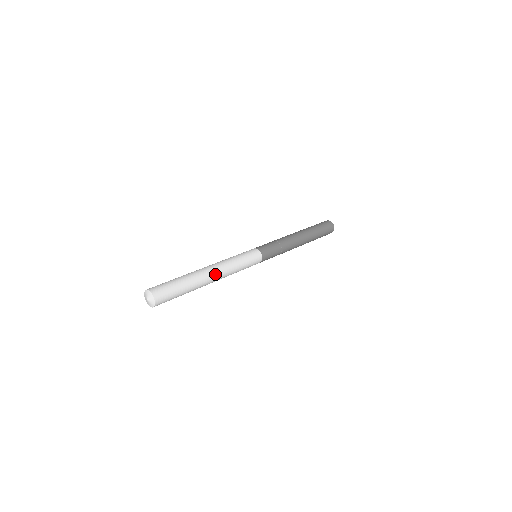
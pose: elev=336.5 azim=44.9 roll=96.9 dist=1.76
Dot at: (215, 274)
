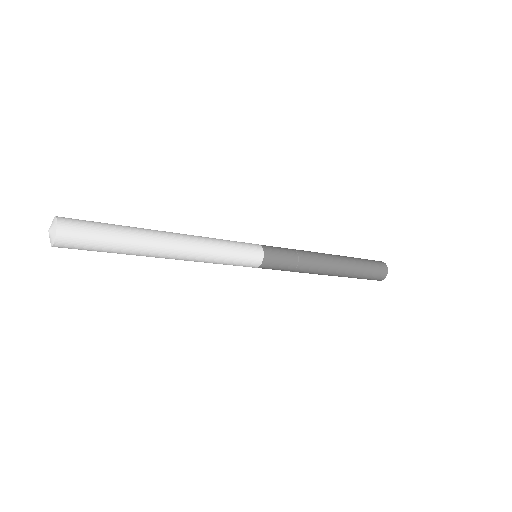
Dot at: (176, 235)
